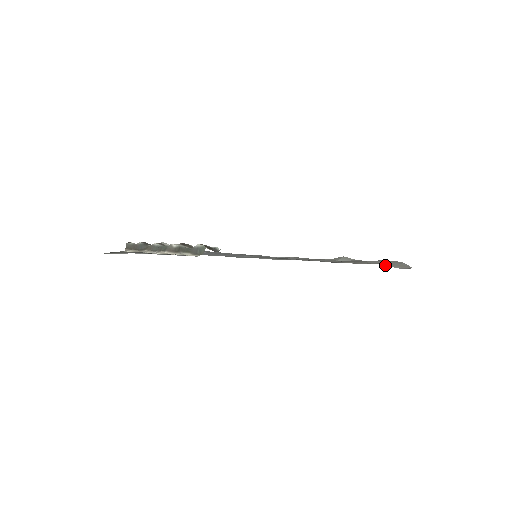
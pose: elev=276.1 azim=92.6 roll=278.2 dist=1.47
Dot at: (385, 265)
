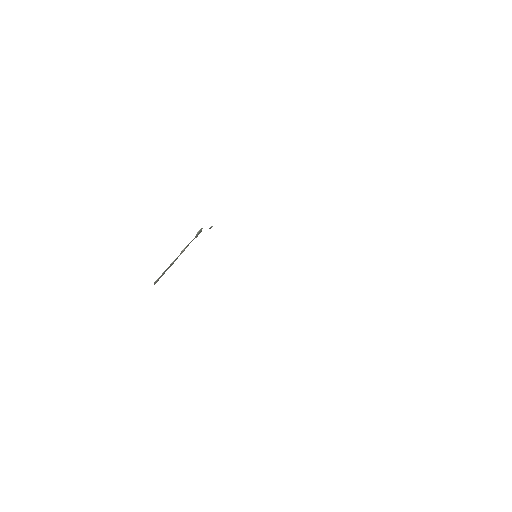
Dot at: occluded
